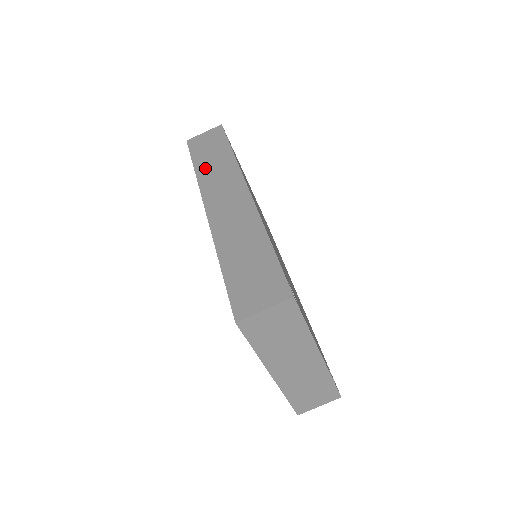
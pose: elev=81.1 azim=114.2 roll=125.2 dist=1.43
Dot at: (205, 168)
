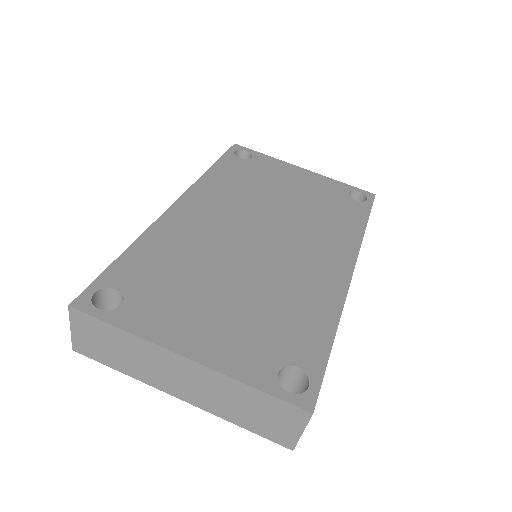
Dot at: occluded
